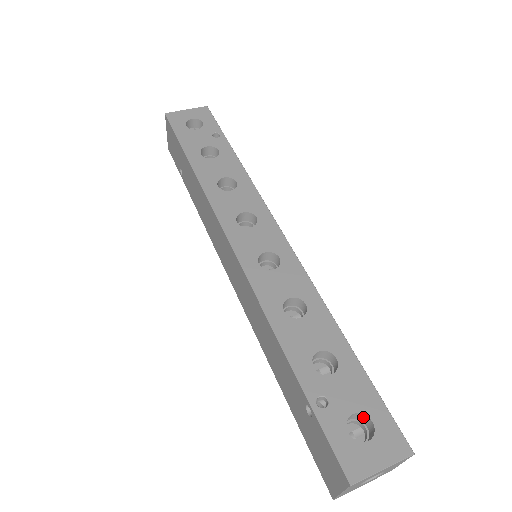
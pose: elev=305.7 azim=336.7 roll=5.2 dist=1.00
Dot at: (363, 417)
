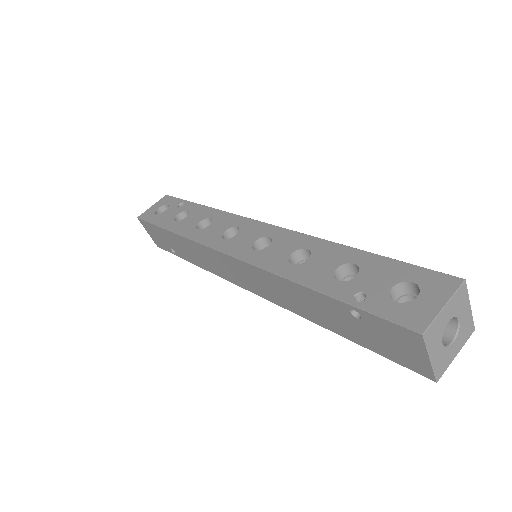
Dot at: (404, 287)
